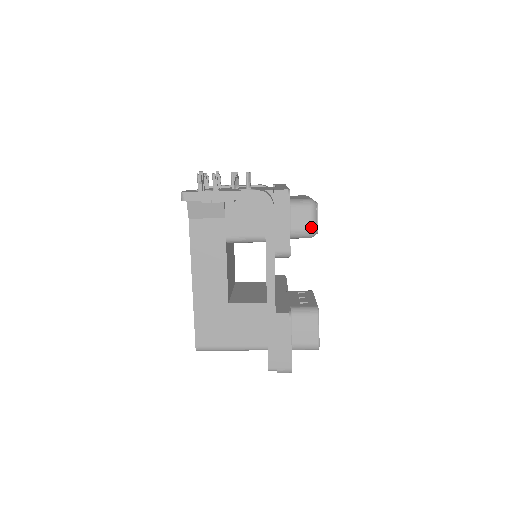
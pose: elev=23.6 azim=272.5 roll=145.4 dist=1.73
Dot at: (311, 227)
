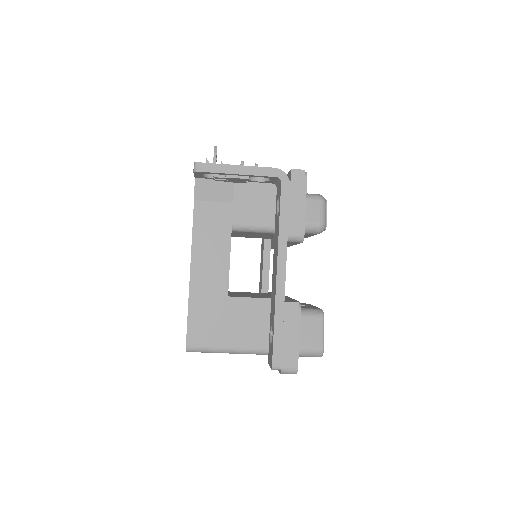
Dot at: (321, 220)
